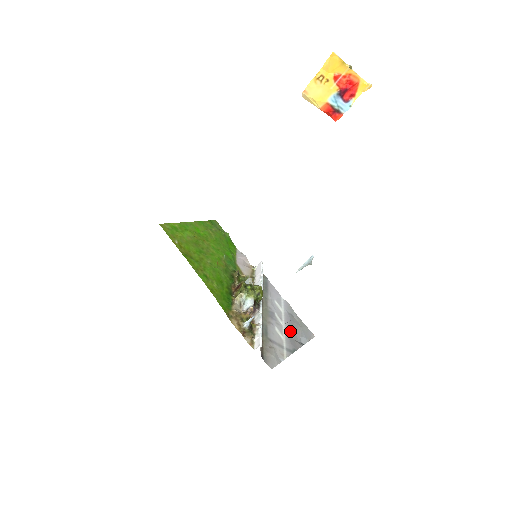
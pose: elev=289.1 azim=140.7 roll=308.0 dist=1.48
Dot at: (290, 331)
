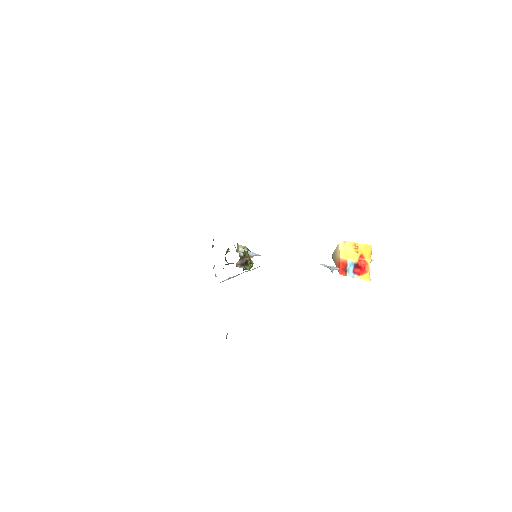
Dot at: occluded
